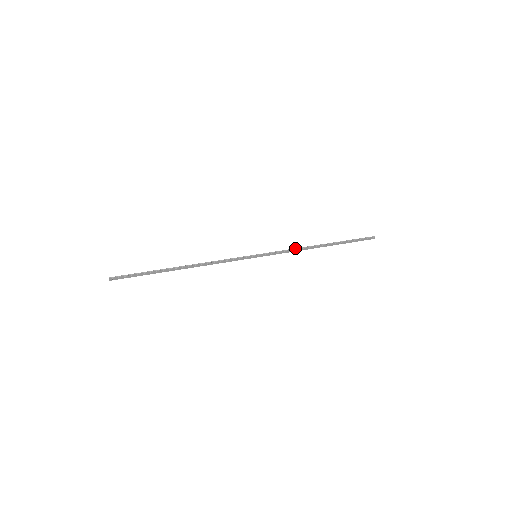
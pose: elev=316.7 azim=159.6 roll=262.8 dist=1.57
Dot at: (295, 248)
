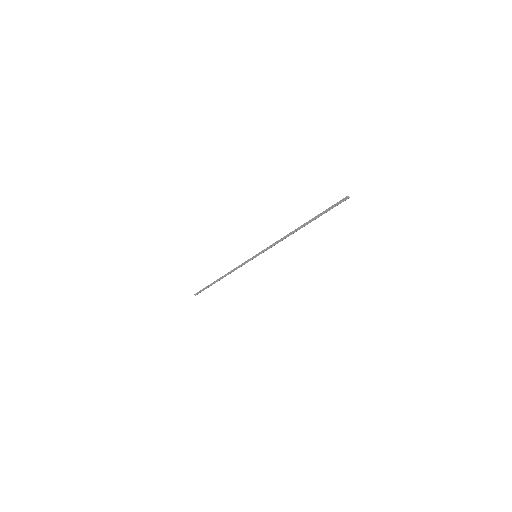
Dot at: (279, 240)
